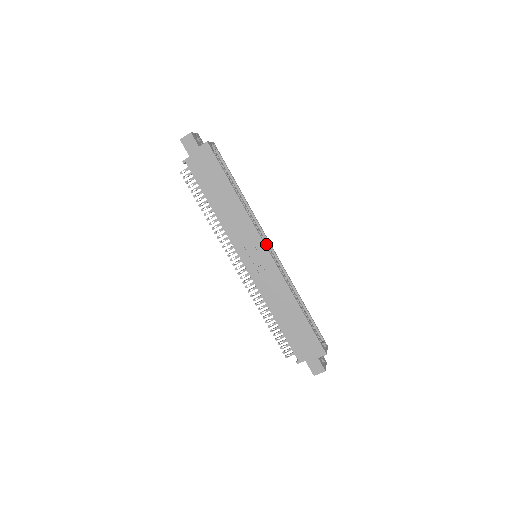
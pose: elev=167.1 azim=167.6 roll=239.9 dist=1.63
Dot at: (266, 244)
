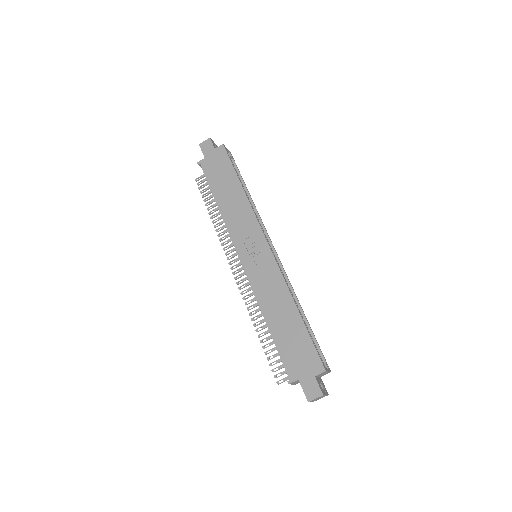
Dot at: occluded
